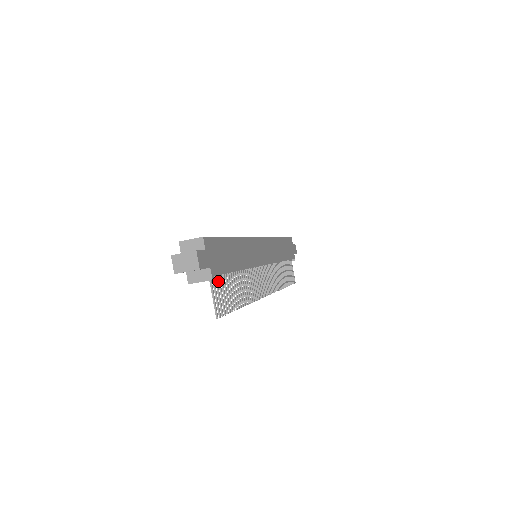
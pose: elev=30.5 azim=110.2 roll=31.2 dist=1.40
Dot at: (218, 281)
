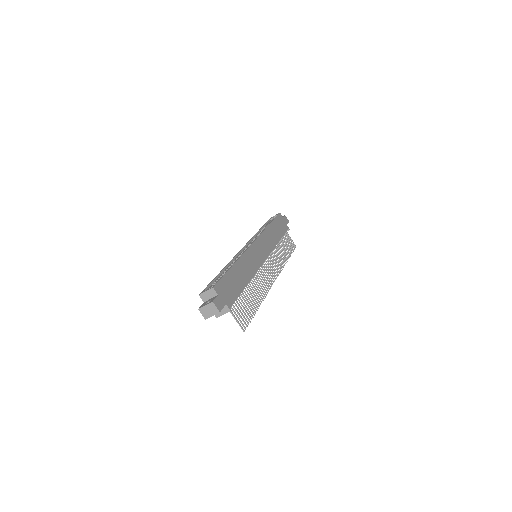
Dot at: (235, 305)
